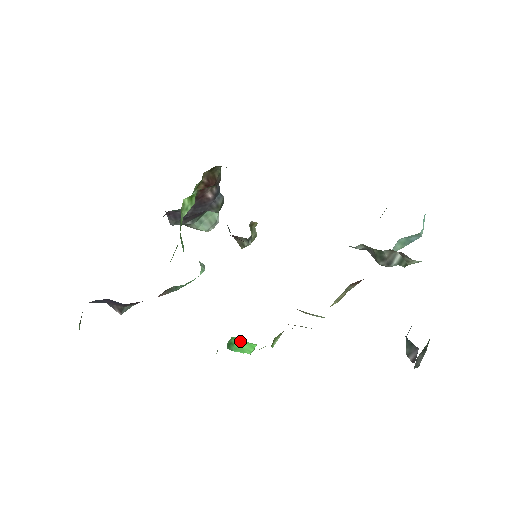
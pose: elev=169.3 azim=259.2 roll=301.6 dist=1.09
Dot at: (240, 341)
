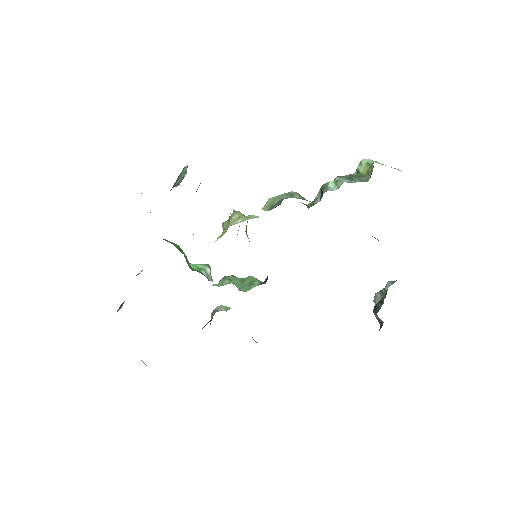
Dot at: occluded
